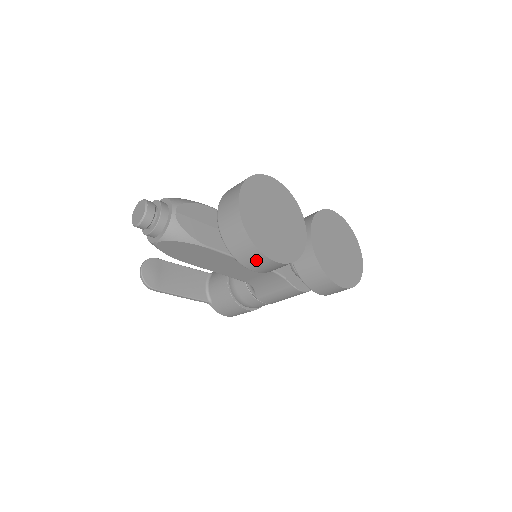
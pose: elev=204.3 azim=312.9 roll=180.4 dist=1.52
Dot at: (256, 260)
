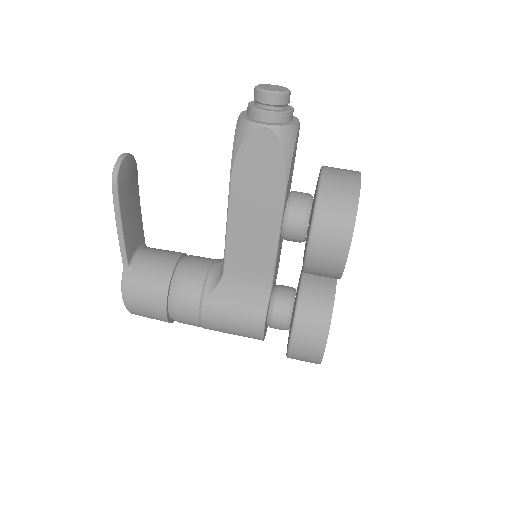
Dot at: (336, 233)
